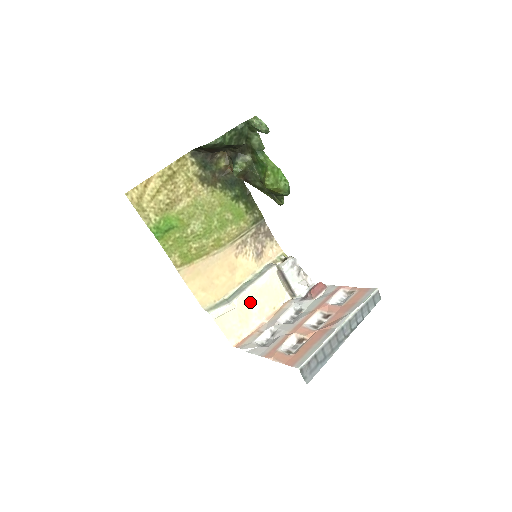
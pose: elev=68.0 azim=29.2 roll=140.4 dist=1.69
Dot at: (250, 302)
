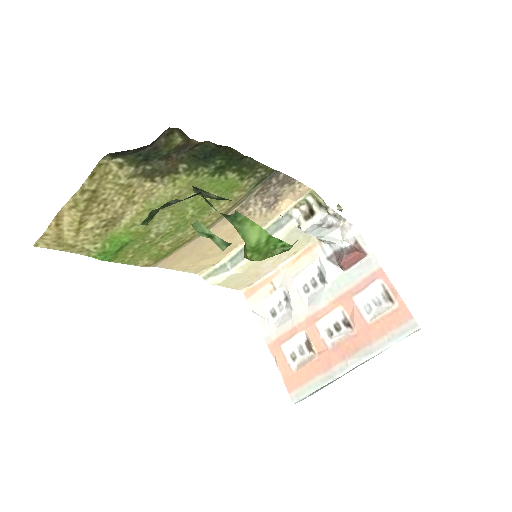
Dot at: (259, 262)
